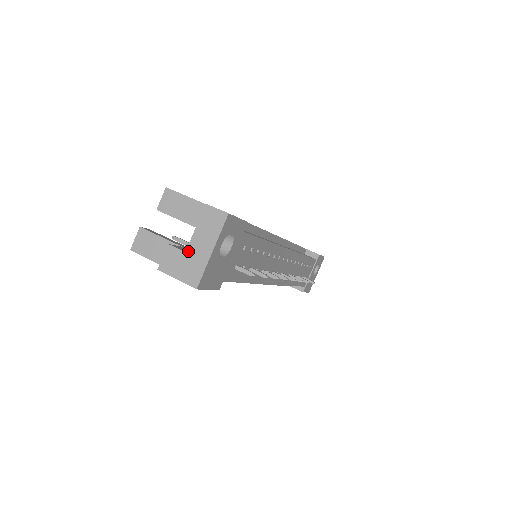
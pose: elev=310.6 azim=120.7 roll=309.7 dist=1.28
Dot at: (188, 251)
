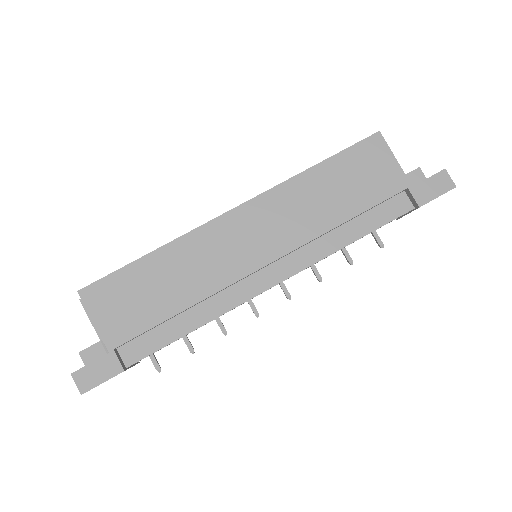
Dot at: occluded
